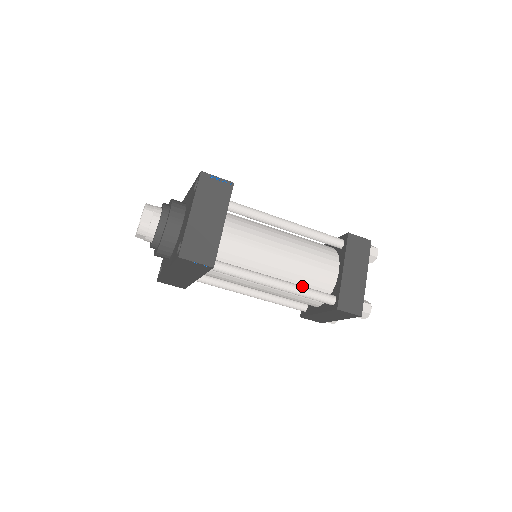
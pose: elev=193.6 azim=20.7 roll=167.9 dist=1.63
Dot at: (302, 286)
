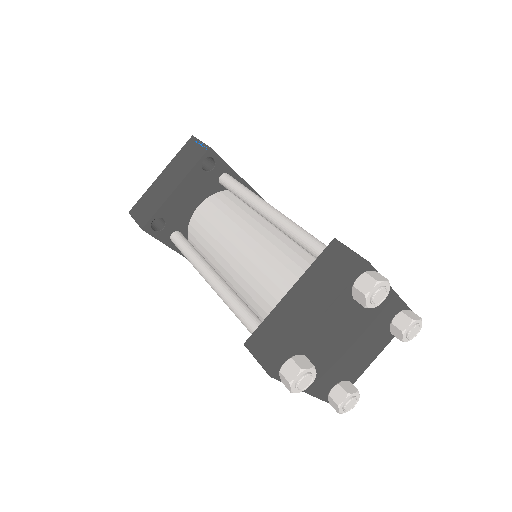
Dot at: (235, 295)
